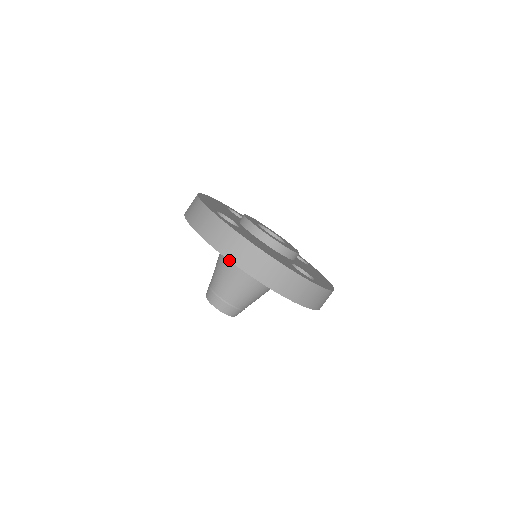
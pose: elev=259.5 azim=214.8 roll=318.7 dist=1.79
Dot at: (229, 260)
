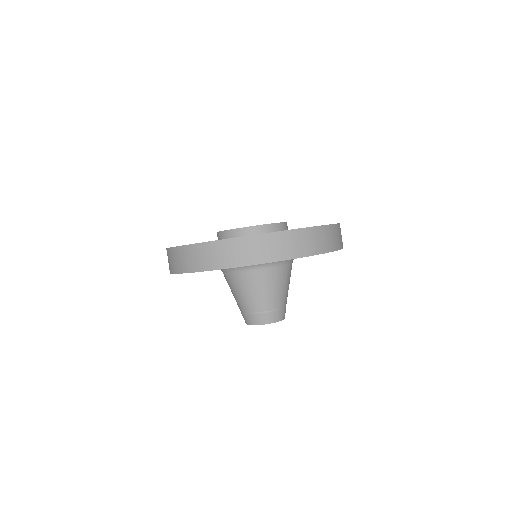
Dot at: occluded
